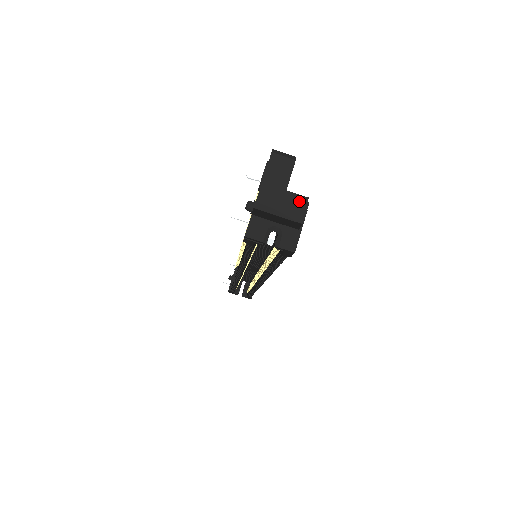
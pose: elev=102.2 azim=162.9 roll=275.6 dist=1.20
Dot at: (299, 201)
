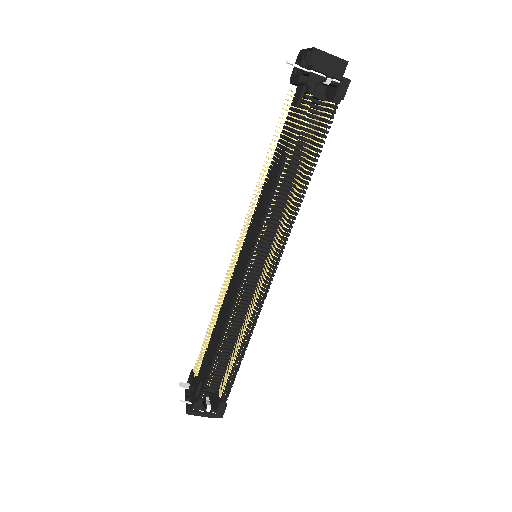
Dot at: occluded
